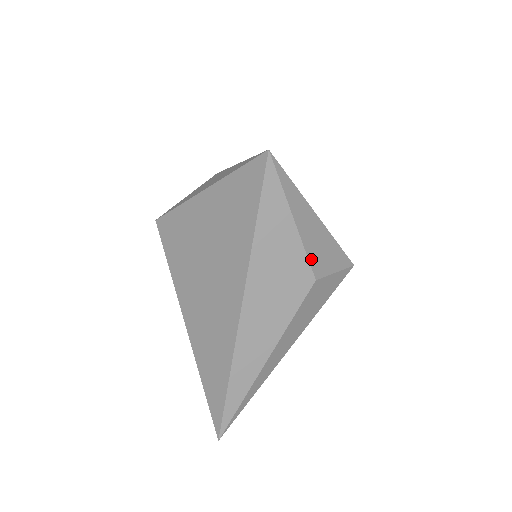
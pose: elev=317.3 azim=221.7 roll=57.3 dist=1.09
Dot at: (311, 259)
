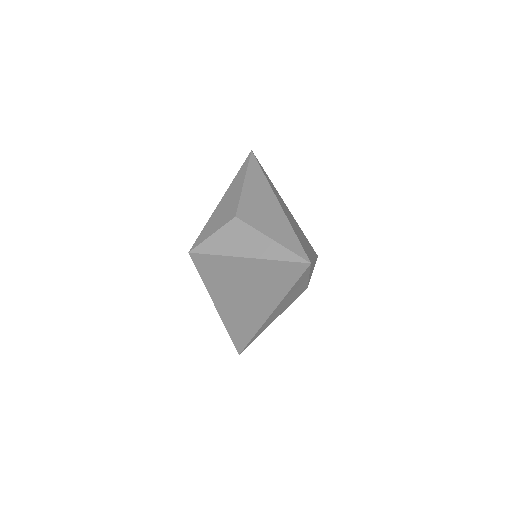
Dot at: (308, 282)
